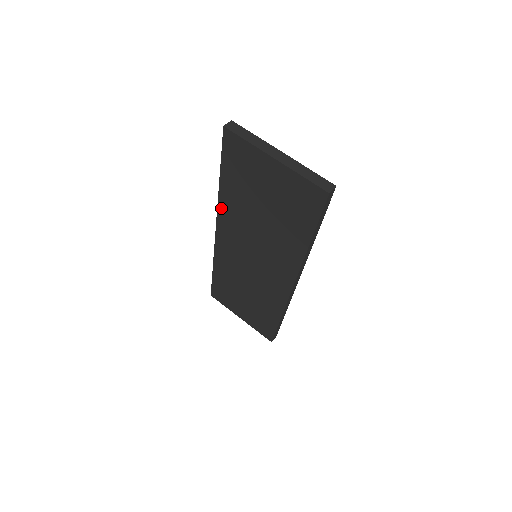
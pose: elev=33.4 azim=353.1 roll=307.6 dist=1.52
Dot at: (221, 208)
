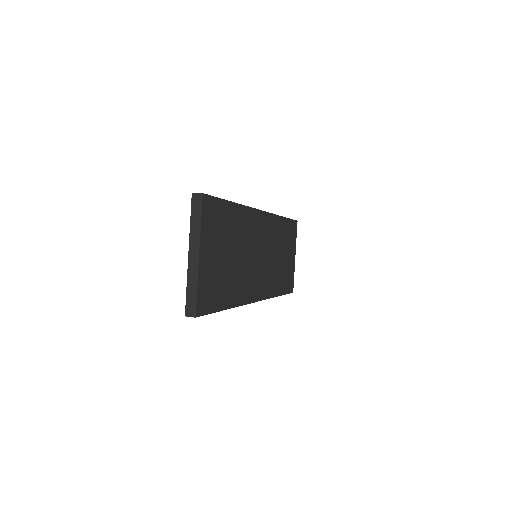
Dot at: occluded
